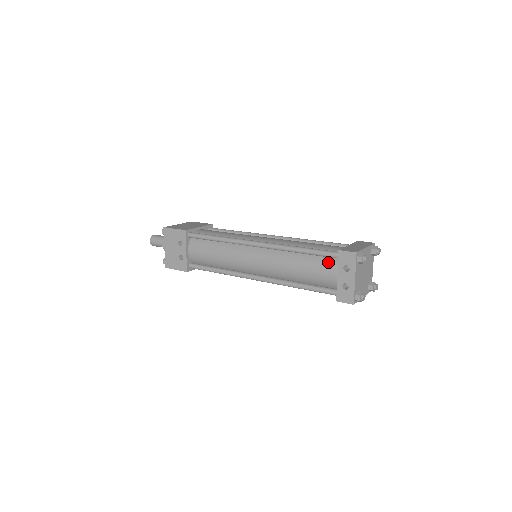
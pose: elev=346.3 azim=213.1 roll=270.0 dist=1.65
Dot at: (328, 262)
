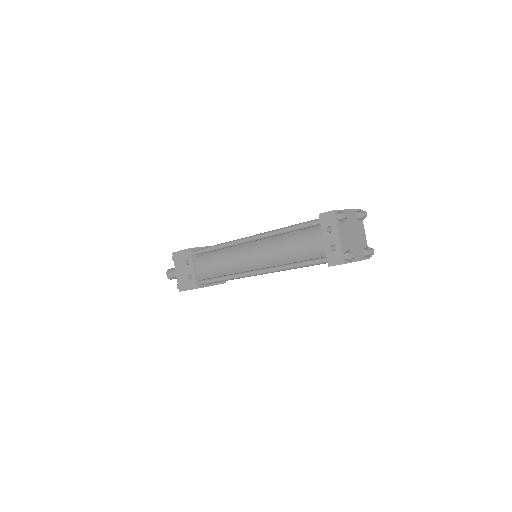
Dot at: (314, 231)
